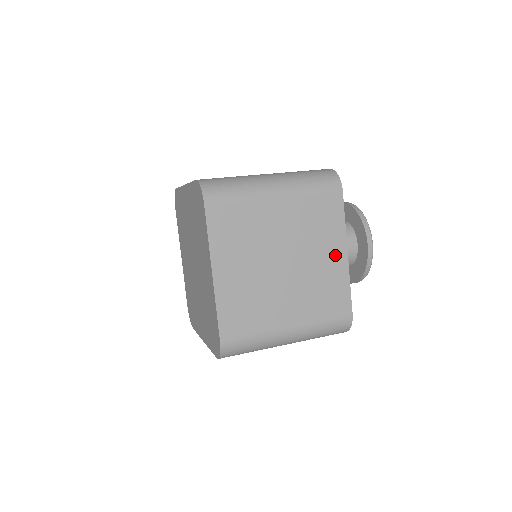
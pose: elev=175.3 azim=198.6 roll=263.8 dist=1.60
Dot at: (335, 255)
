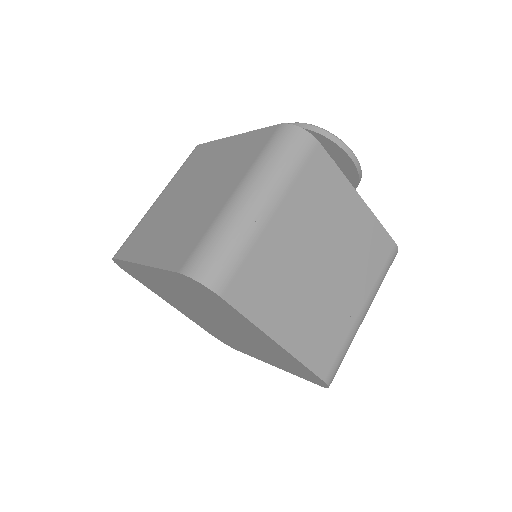
Dot at: (226, 148)
